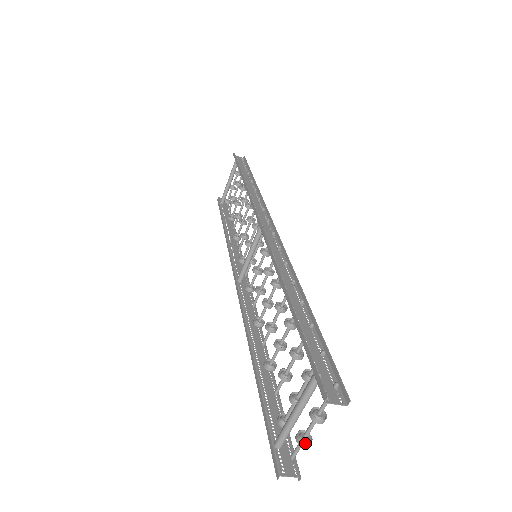
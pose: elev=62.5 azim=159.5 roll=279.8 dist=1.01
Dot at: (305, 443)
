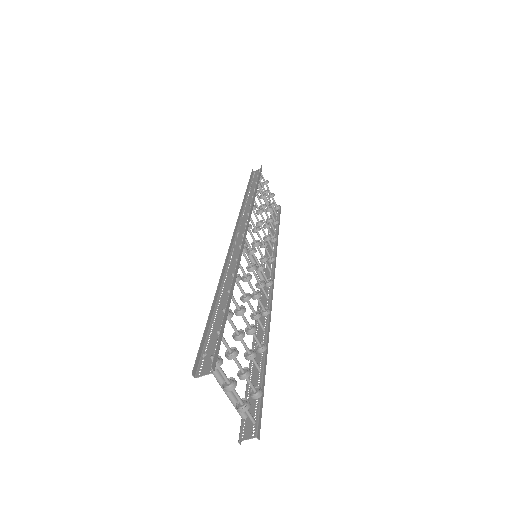
Dot at: (239, 409)
